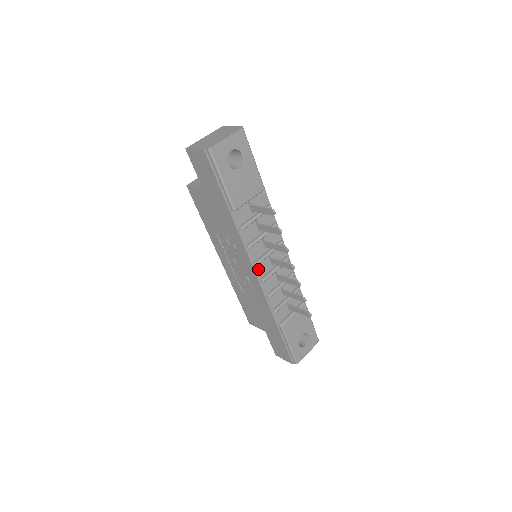
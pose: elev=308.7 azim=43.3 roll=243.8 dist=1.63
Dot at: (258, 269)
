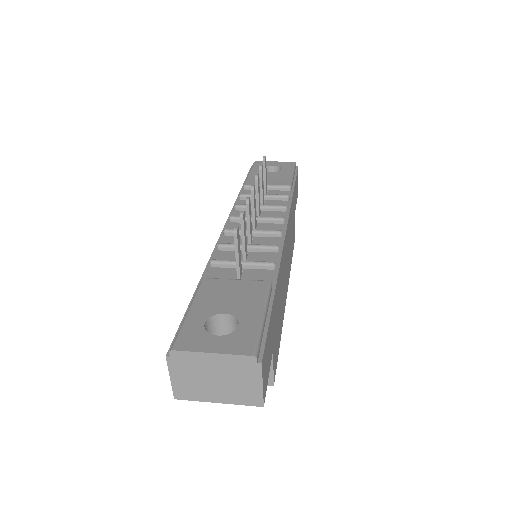
Dot at: (231, 227)
